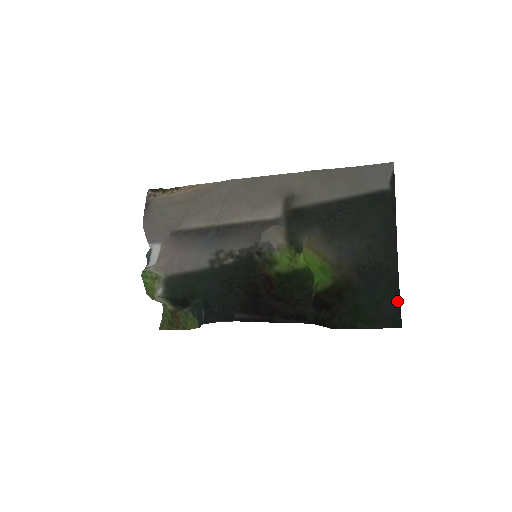
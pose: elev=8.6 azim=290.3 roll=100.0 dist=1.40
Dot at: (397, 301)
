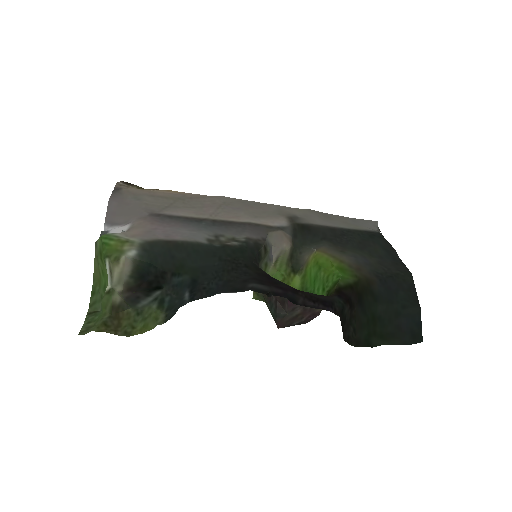
Dot at: (417, 310)
